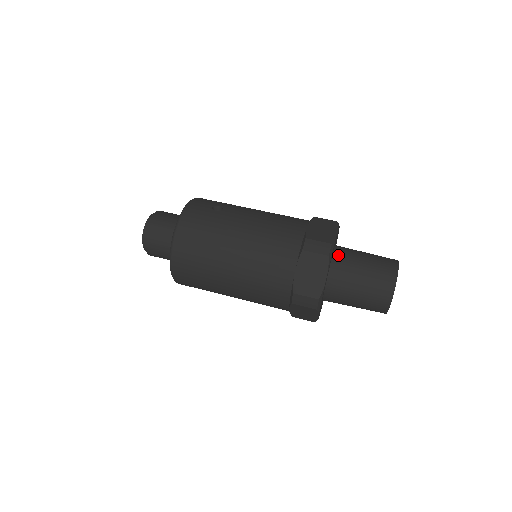
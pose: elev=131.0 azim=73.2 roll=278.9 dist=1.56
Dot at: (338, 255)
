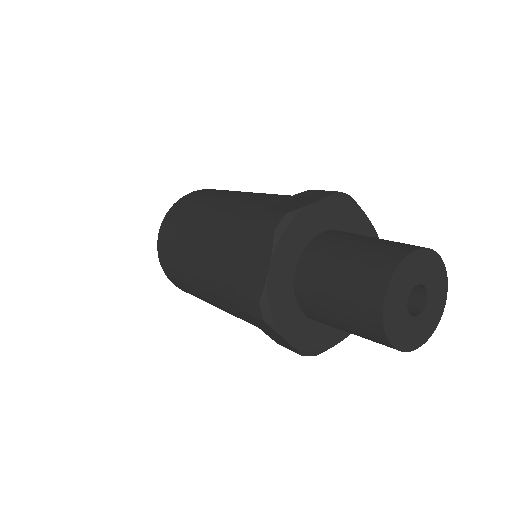
Dot at: occluded
